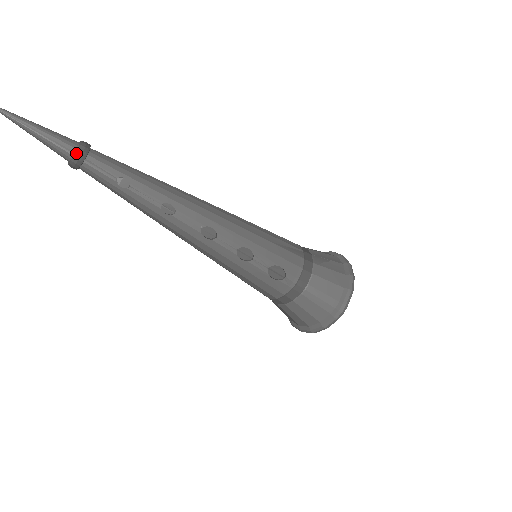
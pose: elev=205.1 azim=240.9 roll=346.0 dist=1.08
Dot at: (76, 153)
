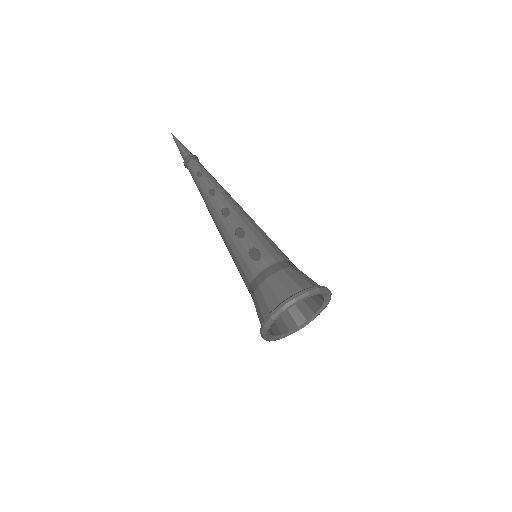
Dot at: (188, 156)
